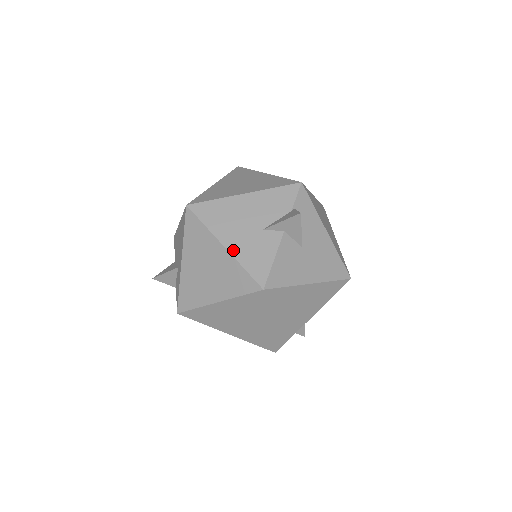
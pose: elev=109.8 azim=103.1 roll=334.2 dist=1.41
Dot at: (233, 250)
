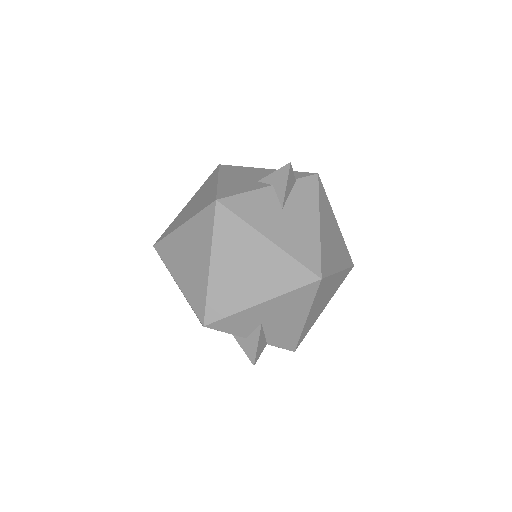
Dot at: (222, 182)
